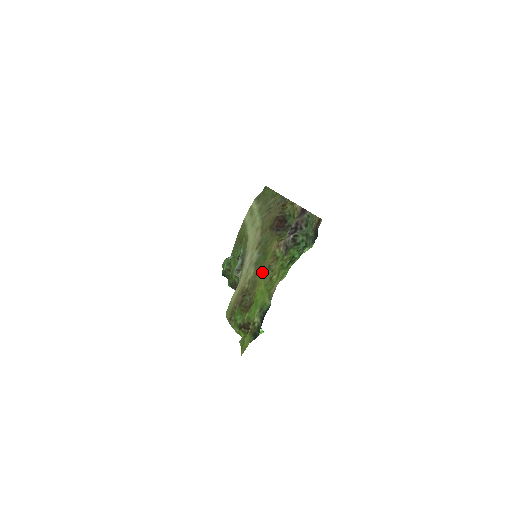
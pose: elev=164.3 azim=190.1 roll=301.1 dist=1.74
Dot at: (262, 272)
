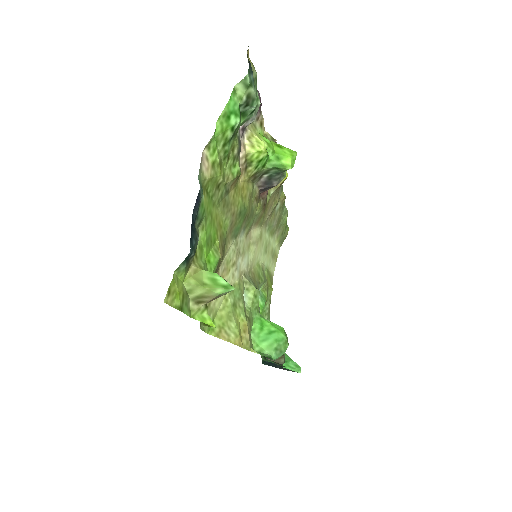
Dot at: (225, 214)
